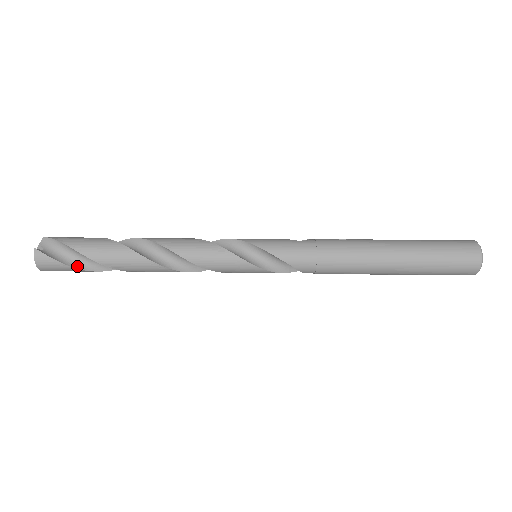
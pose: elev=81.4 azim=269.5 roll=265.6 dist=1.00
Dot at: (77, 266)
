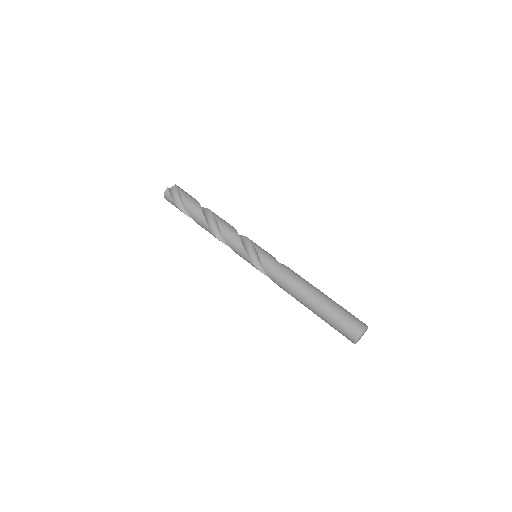
Dot at: (179, 207)
